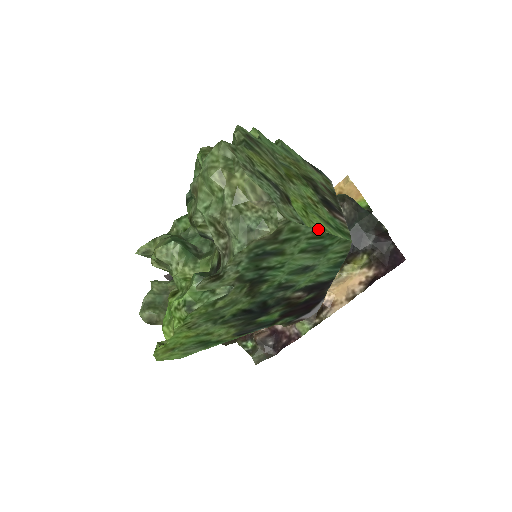
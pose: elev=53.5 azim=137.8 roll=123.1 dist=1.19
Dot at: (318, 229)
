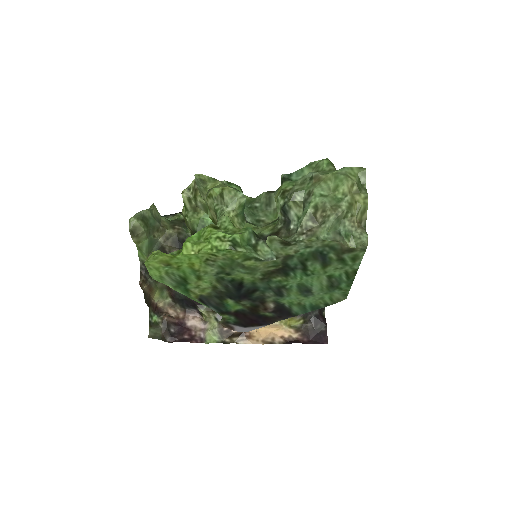
Dot at: occluded
